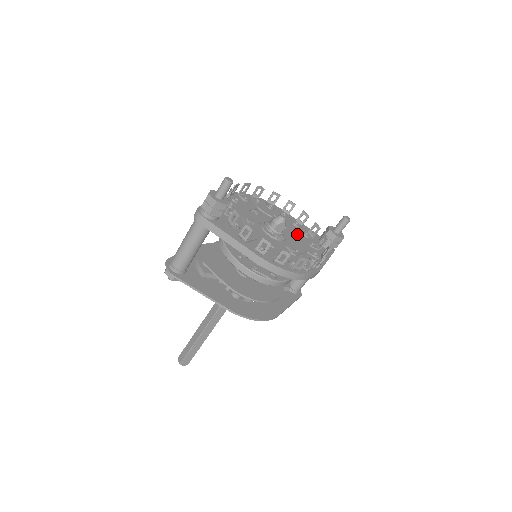
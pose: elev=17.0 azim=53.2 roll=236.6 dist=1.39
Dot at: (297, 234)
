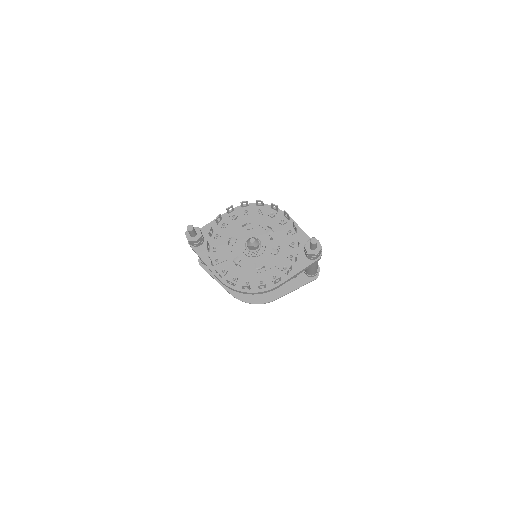
Dot at: (282, 245)
